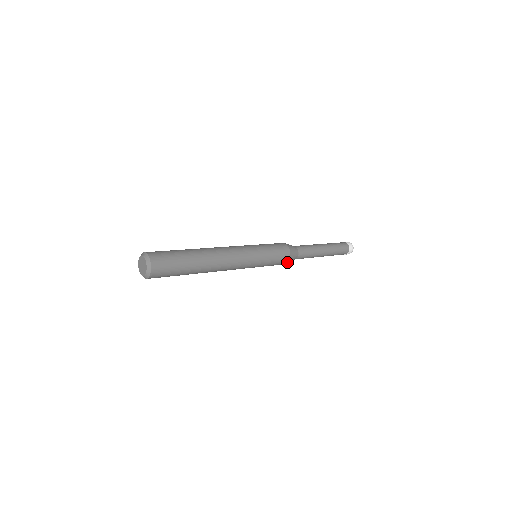
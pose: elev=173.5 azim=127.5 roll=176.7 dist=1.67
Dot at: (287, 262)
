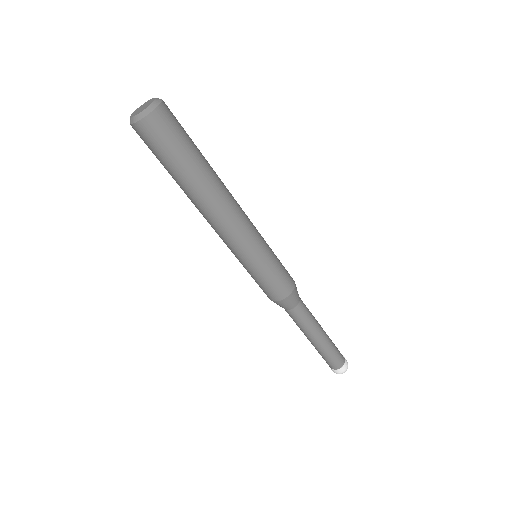
Dot at: (282, 299)
